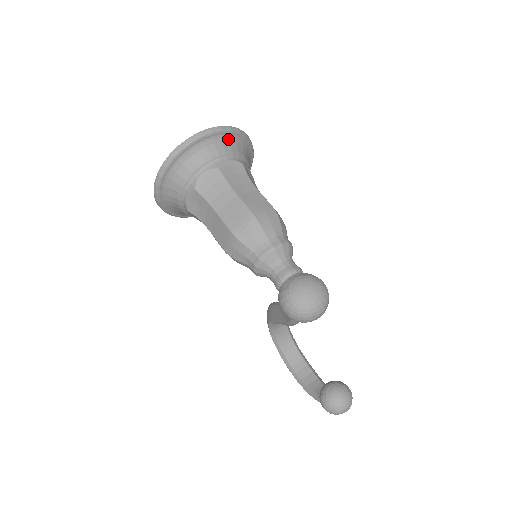
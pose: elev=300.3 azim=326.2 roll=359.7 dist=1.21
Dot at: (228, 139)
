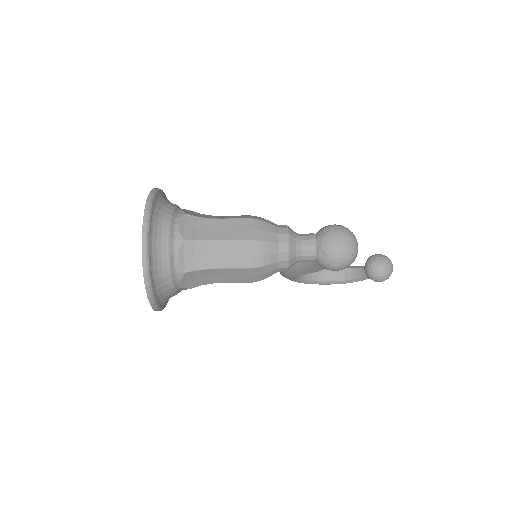
Dot at: (157, 211)
